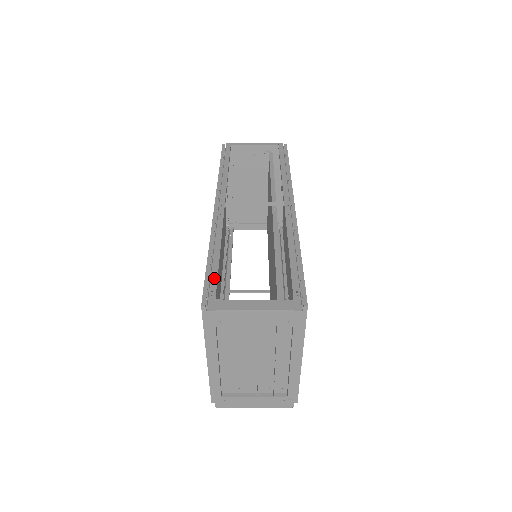
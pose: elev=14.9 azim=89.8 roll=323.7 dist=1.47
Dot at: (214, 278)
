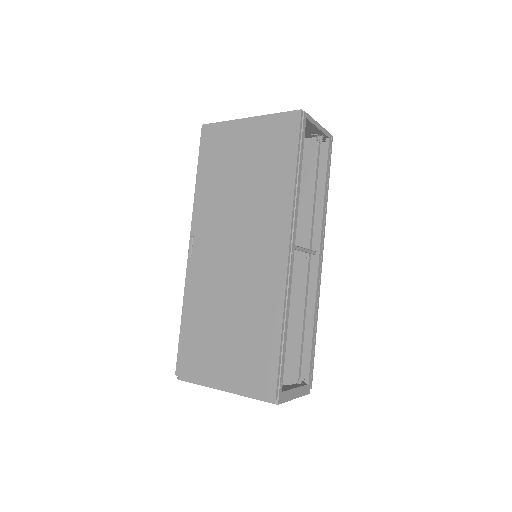
Dot at: (283, 367)
